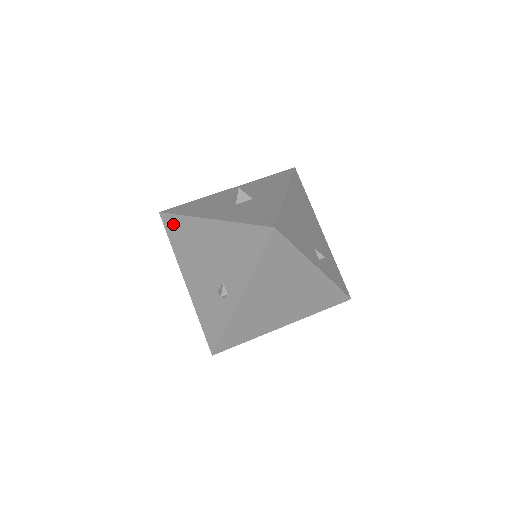
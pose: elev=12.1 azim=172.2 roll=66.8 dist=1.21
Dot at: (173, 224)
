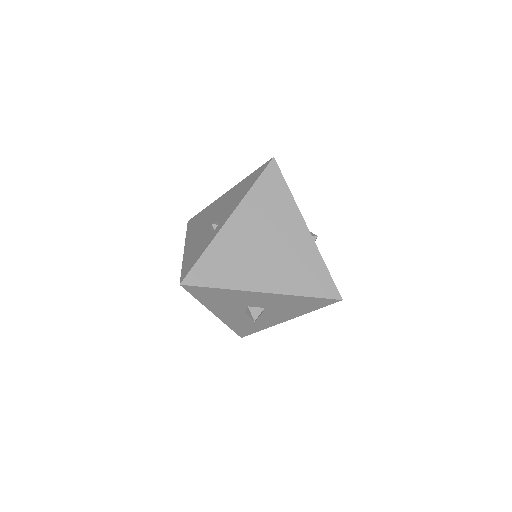
Dot at: (195, 219)
